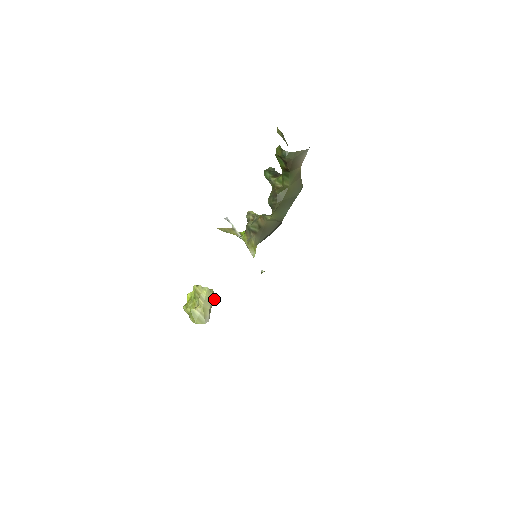
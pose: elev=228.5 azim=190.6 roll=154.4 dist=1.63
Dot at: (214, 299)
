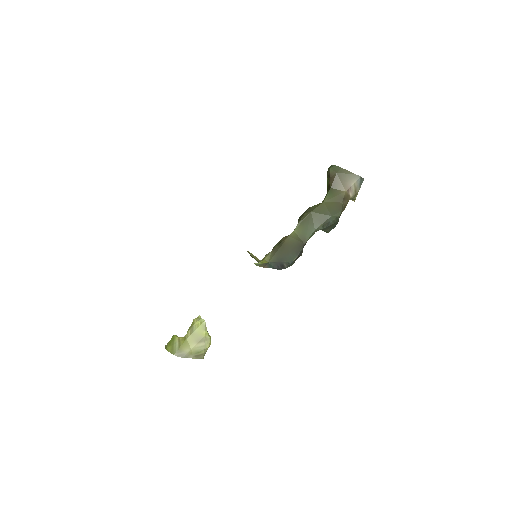
Dot at: (205, 346)
